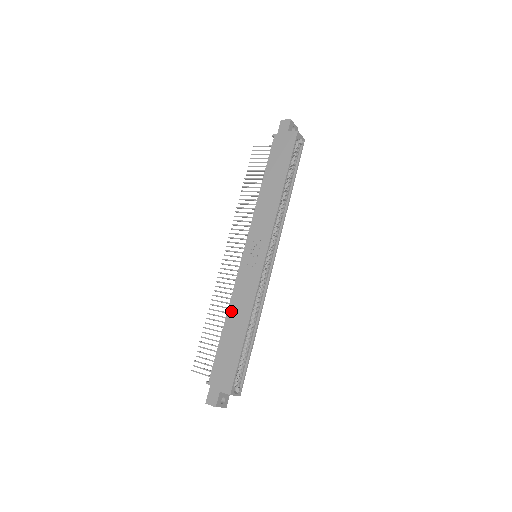
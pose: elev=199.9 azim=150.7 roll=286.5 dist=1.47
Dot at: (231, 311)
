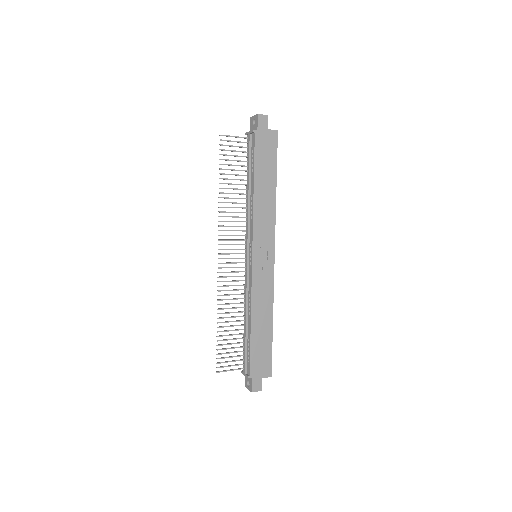
Dot at: (255, 312)
